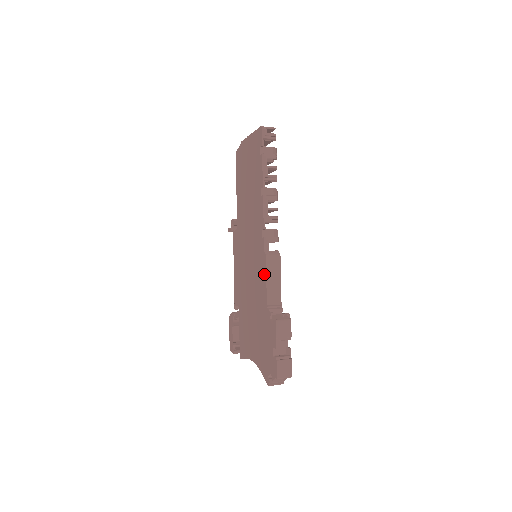
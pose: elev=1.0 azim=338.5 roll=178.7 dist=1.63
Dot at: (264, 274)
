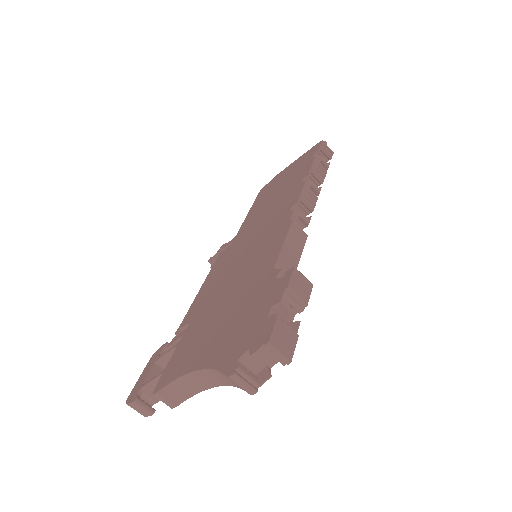
Dot at: (281, 239)
